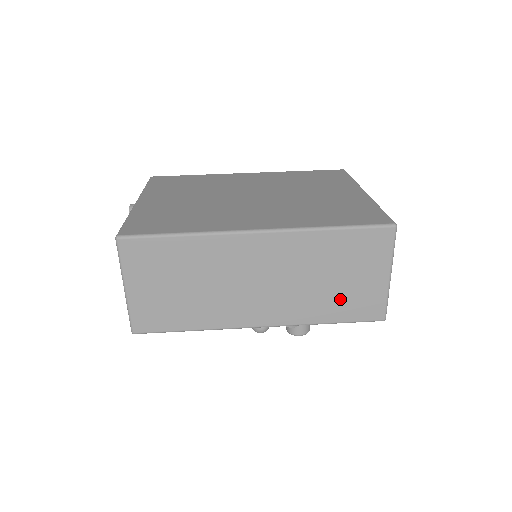
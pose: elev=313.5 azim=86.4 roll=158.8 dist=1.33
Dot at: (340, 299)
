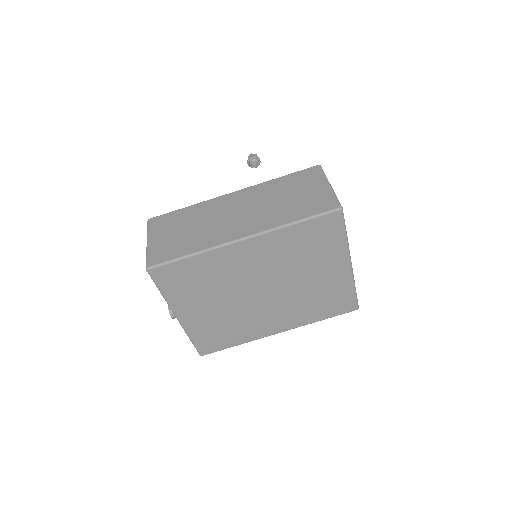
Dot at: occluded
